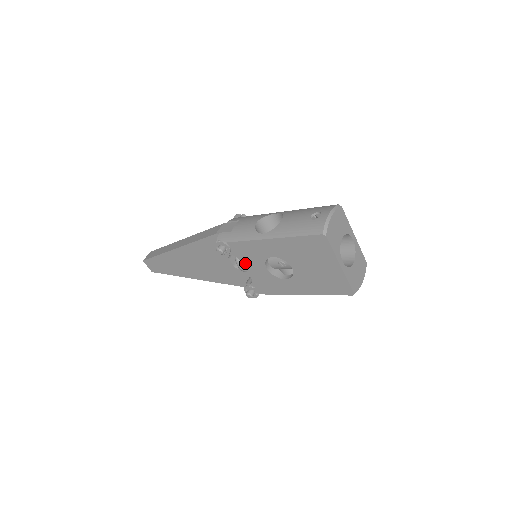
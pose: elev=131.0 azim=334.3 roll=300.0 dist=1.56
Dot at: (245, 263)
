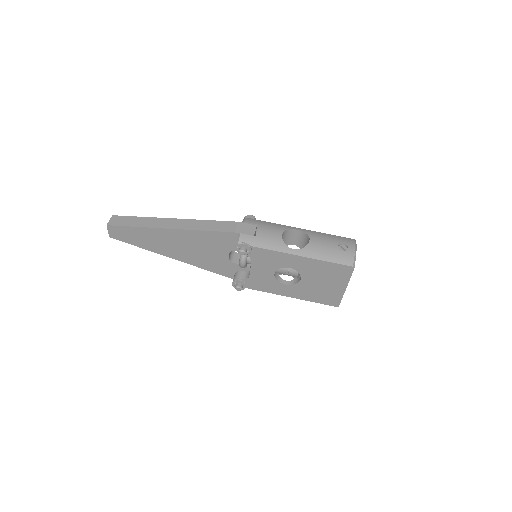
Dot at: (255, 264)
